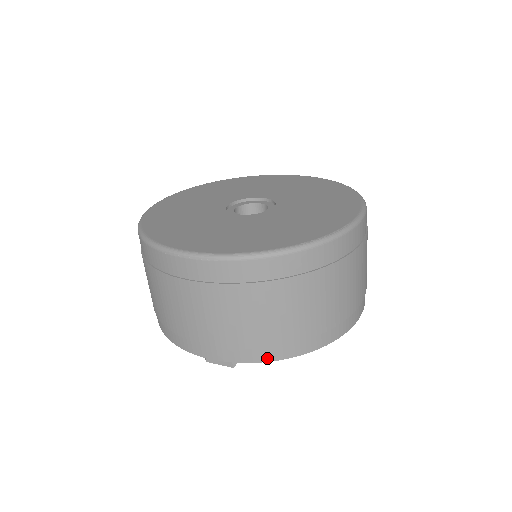
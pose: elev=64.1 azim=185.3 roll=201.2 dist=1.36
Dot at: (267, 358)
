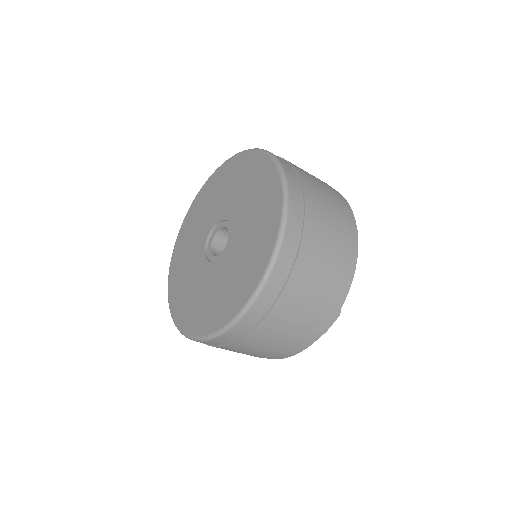
Dot at: occluded
